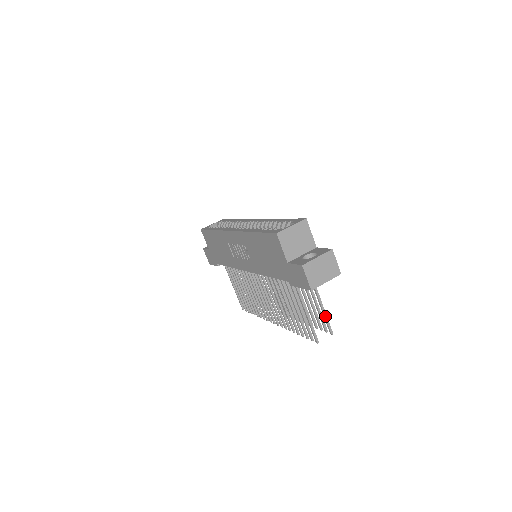
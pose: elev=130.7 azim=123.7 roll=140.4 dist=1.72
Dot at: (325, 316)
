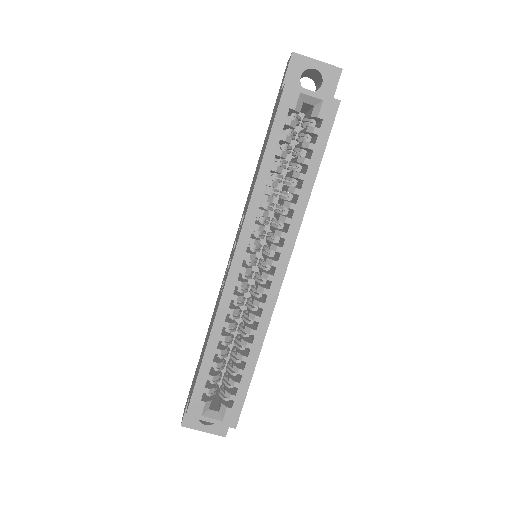
Dot at: occluded
